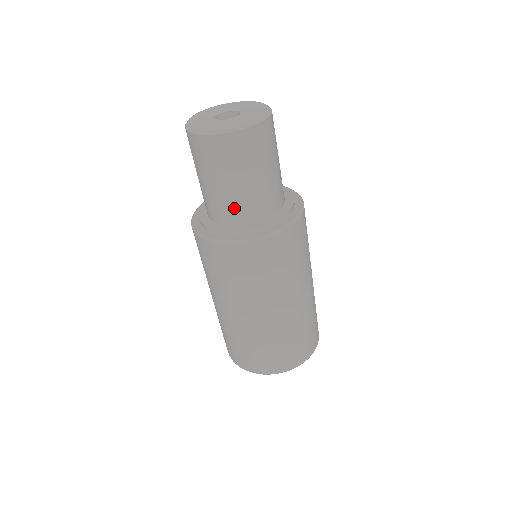
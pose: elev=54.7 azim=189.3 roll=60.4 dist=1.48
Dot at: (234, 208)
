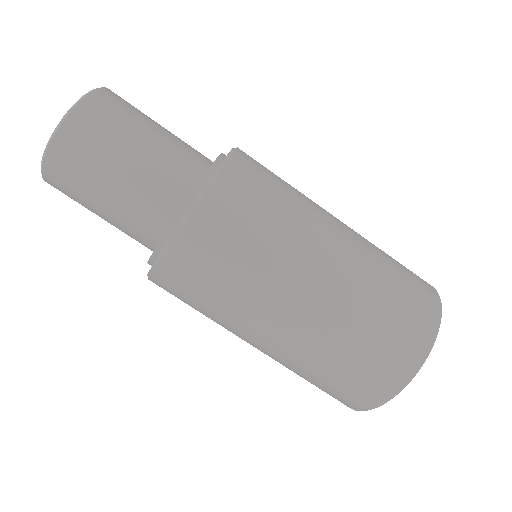
Dot at: (133, 231)
